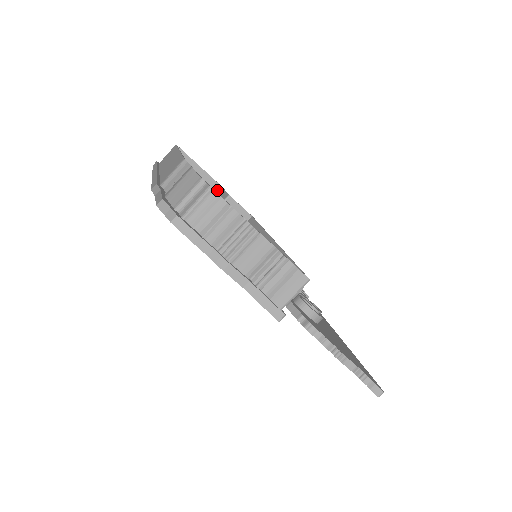
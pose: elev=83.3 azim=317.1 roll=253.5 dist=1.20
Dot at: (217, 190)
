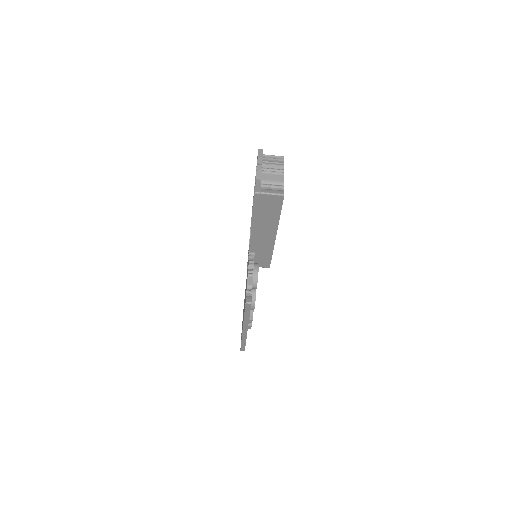
Dot at: occluded
